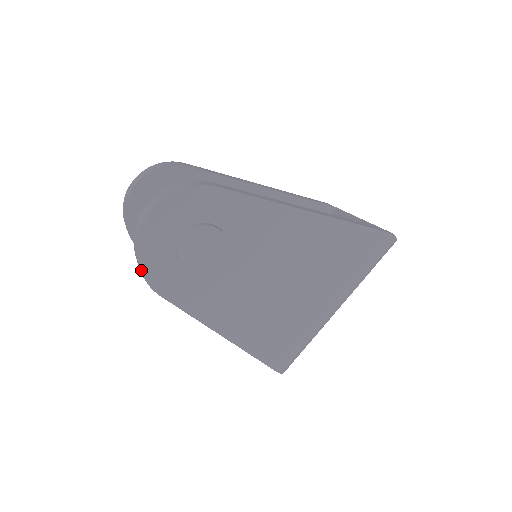
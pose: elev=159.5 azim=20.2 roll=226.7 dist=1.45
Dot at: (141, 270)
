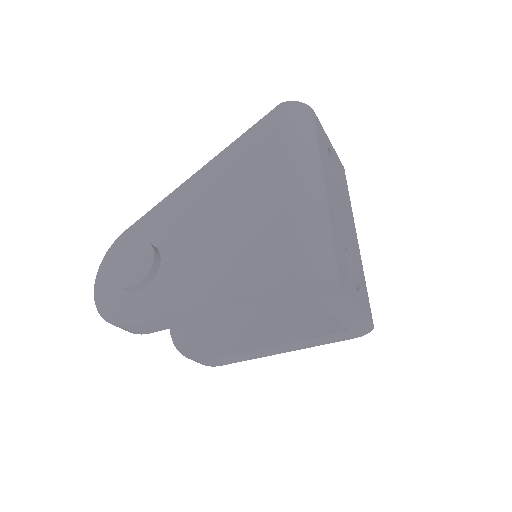
Dot at: (109, 322)
